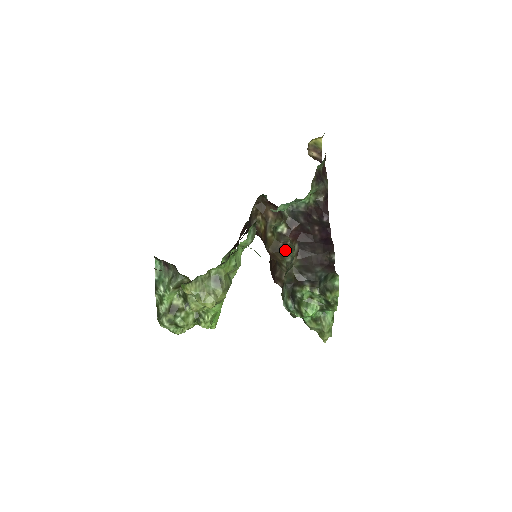
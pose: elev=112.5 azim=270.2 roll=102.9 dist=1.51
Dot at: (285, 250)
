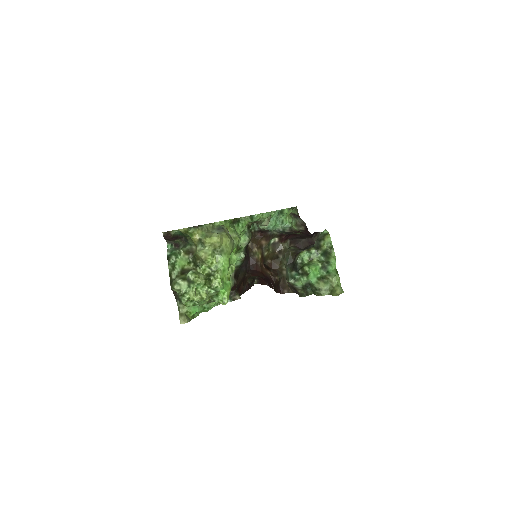
Dot at: (281, 256)
